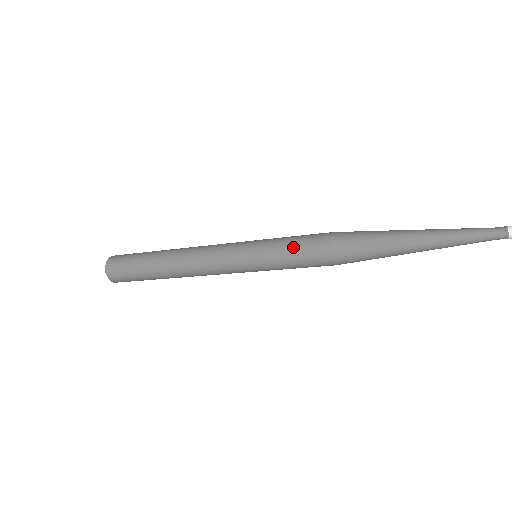
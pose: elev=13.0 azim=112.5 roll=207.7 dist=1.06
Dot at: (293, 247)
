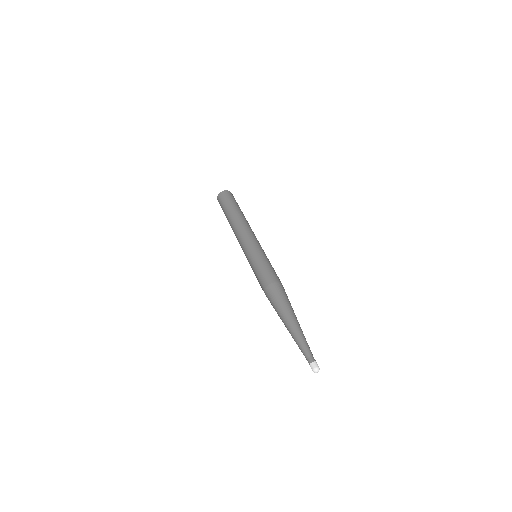
Dot at: (257, 278)
